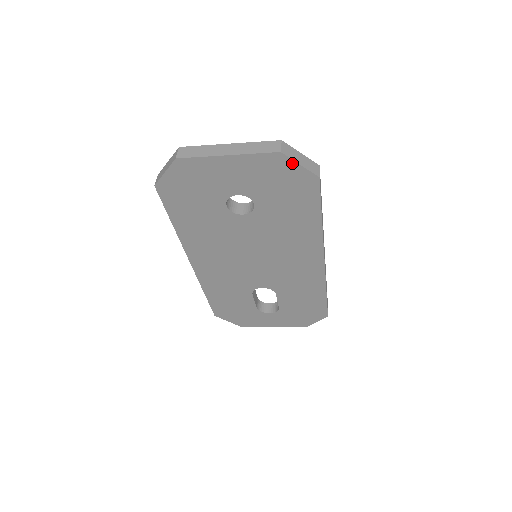
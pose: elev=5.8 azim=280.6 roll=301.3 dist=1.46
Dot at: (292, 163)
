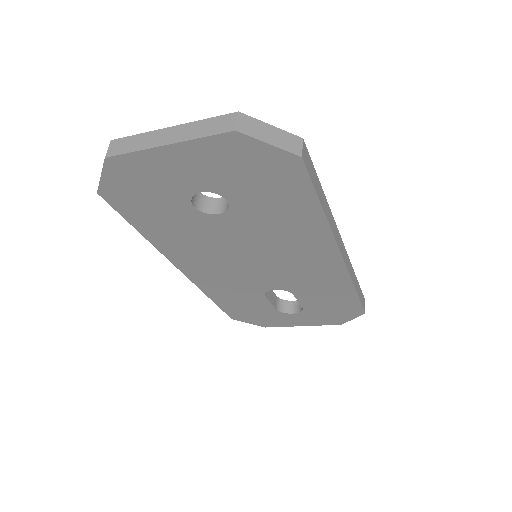
Dot at: (257, 143)
